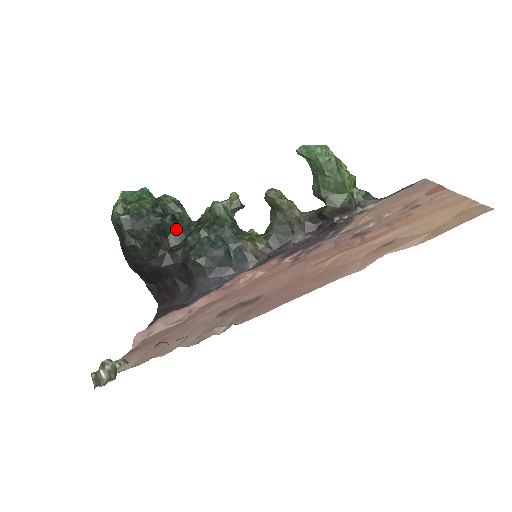
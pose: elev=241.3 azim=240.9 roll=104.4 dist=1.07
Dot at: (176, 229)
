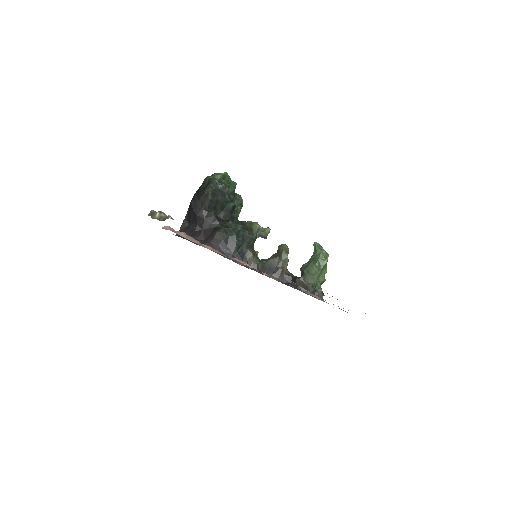
Dot at: (229, 212)
